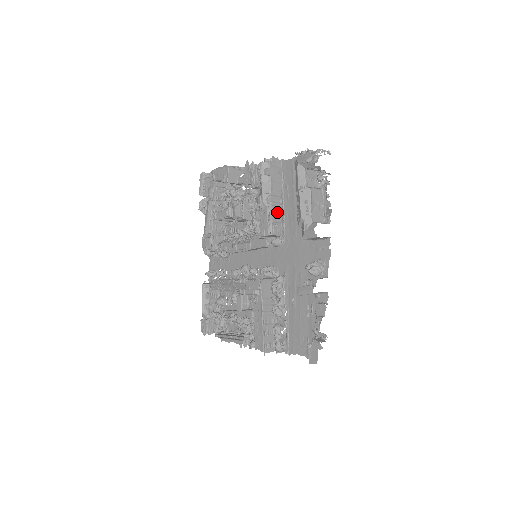
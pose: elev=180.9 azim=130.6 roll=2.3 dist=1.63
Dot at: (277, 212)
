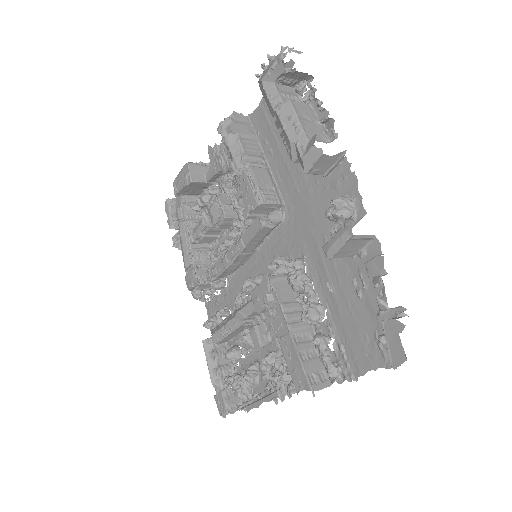
Dot at: (261, 174)
